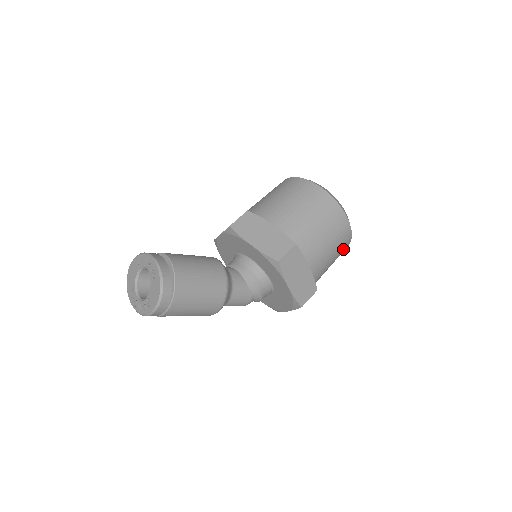
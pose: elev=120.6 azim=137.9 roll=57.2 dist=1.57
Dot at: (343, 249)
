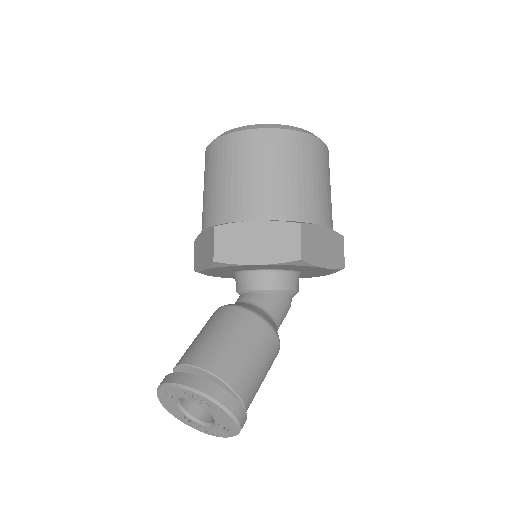
Dot at: (329, 168)
